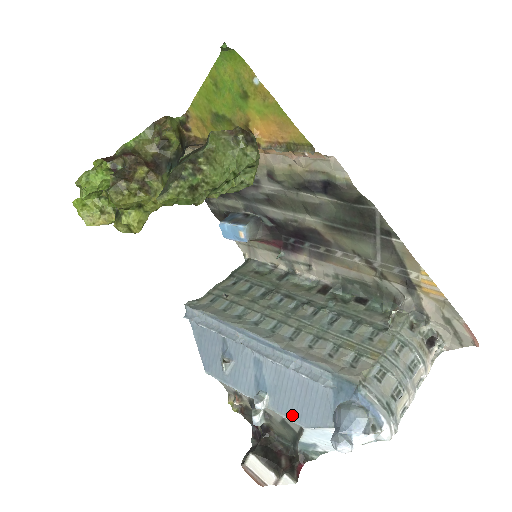
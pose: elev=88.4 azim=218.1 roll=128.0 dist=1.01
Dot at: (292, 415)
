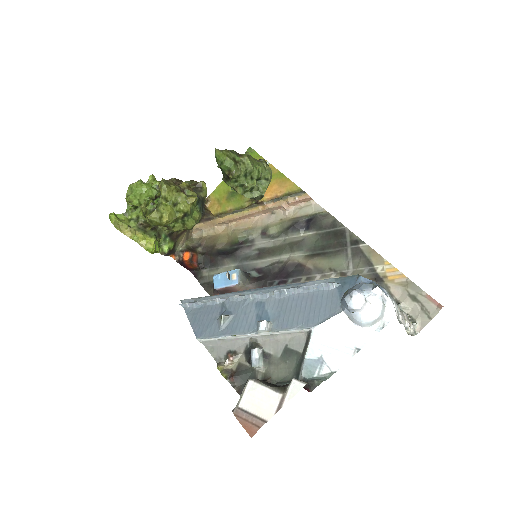
Dot at: (298, 324)
